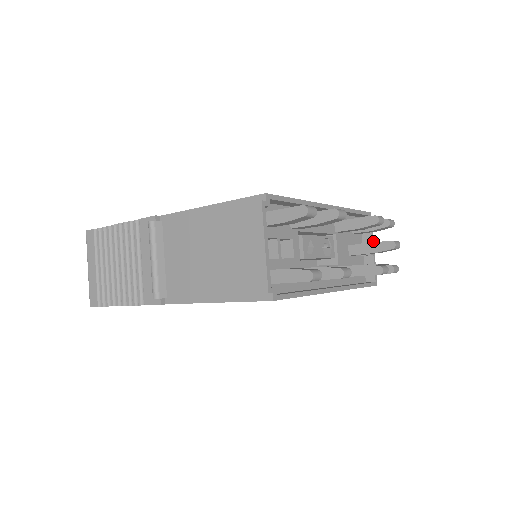
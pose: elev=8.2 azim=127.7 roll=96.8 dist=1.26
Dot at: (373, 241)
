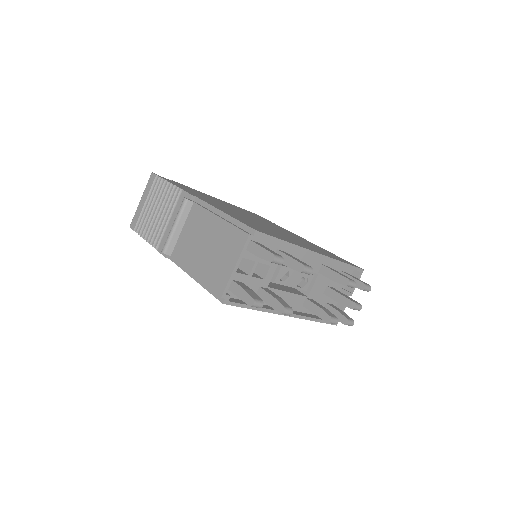
Dot at: occluded
